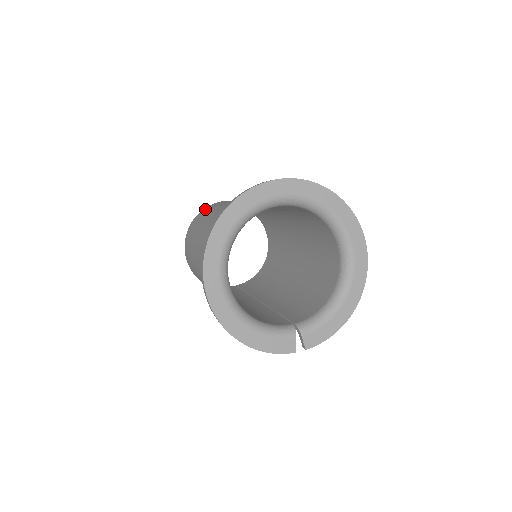
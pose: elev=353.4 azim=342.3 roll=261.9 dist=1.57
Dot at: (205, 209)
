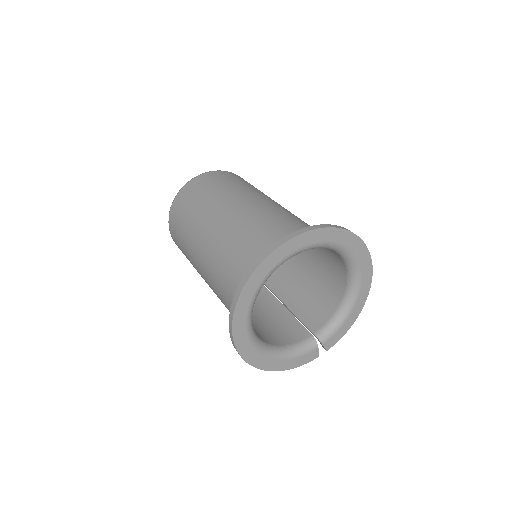
Dot at: (182, 196)
